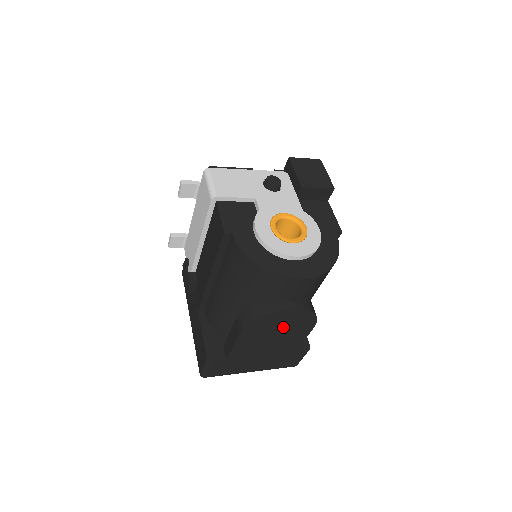
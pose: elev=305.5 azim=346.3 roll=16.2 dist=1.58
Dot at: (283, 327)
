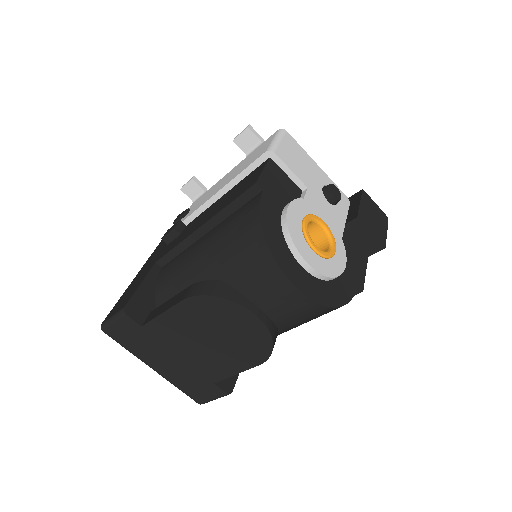
Dot at: (229, 335)
